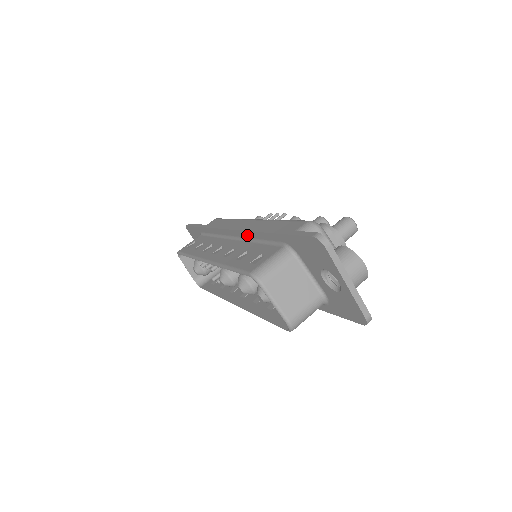
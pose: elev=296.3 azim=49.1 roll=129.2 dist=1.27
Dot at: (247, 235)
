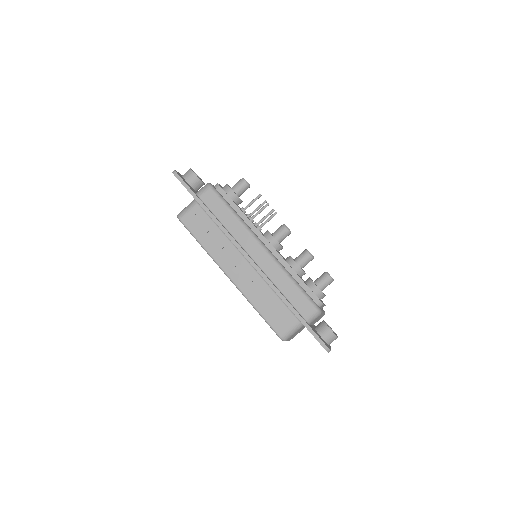
Dot at: (266, 282)
